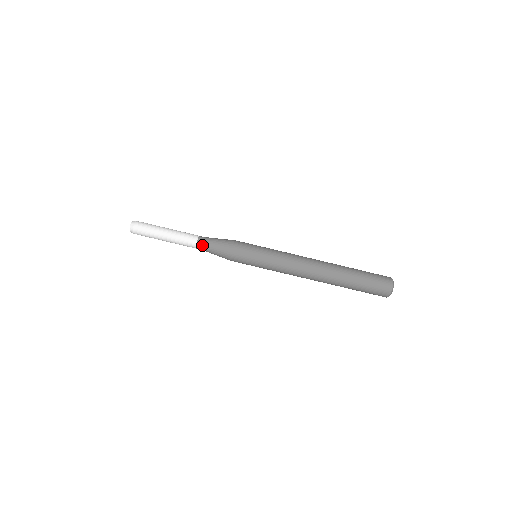
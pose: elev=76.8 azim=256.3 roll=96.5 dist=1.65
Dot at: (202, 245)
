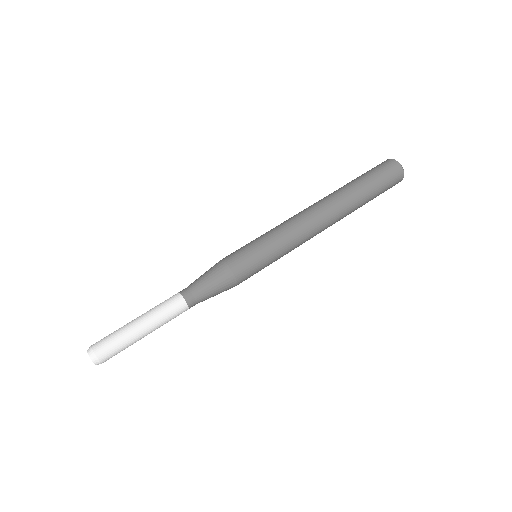
Dot at: (188, 291)
